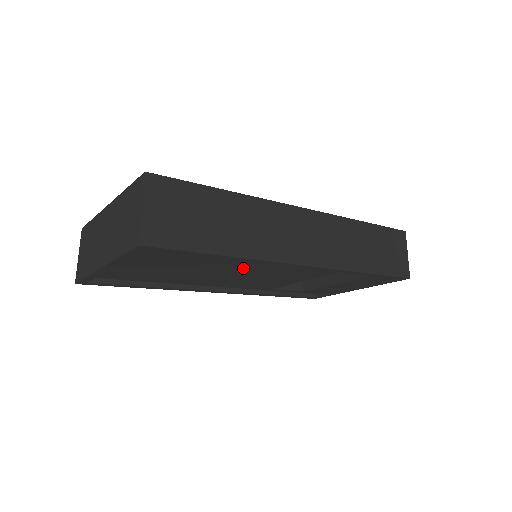
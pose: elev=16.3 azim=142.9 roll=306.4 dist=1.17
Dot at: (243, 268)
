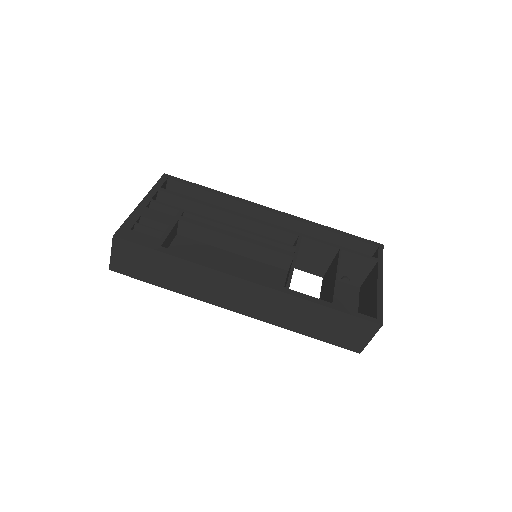
Dot at: occluded
